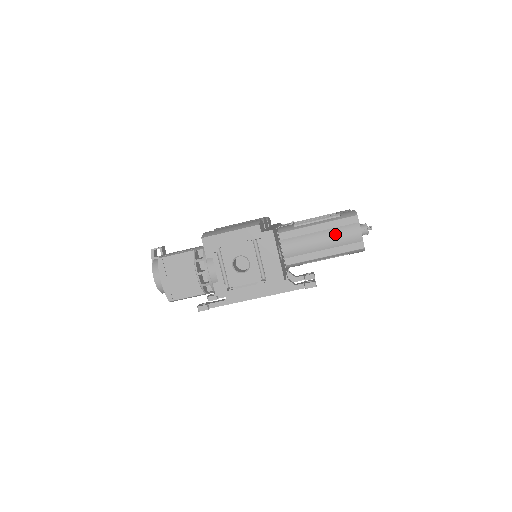
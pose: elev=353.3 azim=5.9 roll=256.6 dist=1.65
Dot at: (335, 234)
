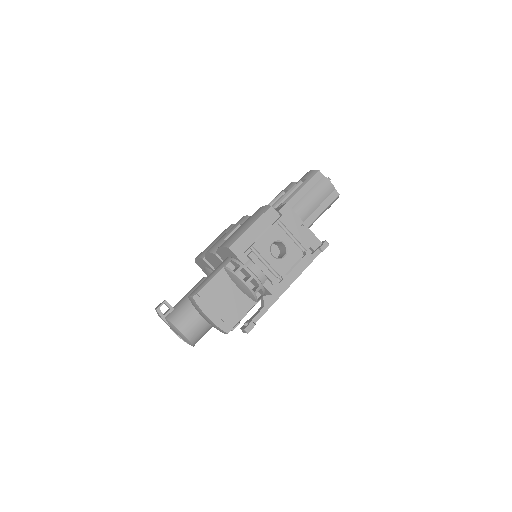
Dot at: (313, 194)
